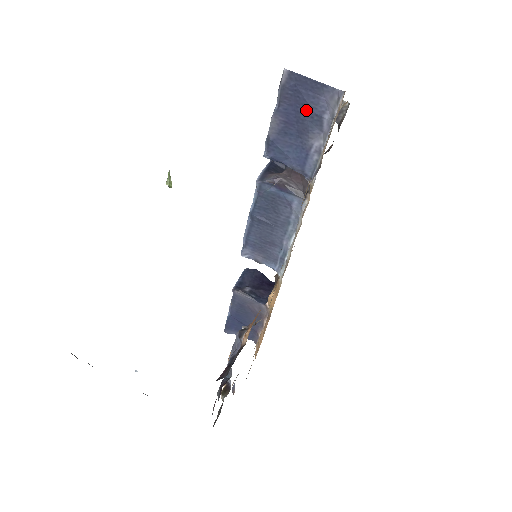
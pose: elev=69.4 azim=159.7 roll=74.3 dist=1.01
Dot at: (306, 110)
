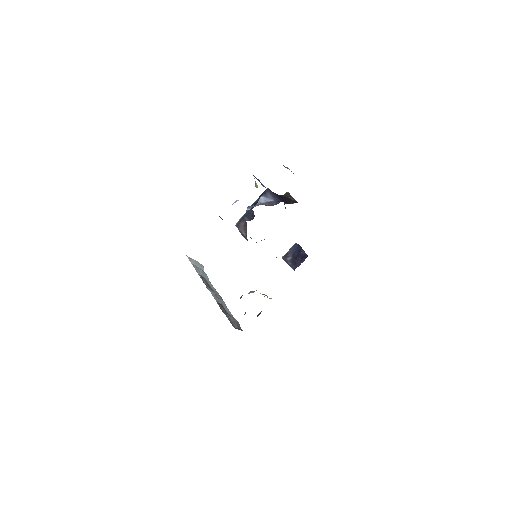
Dot at: occluded
